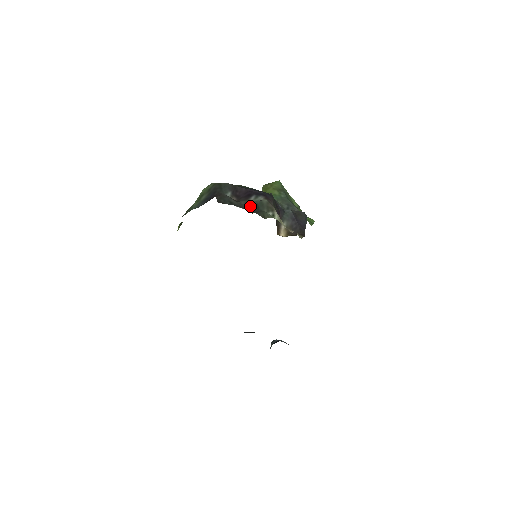
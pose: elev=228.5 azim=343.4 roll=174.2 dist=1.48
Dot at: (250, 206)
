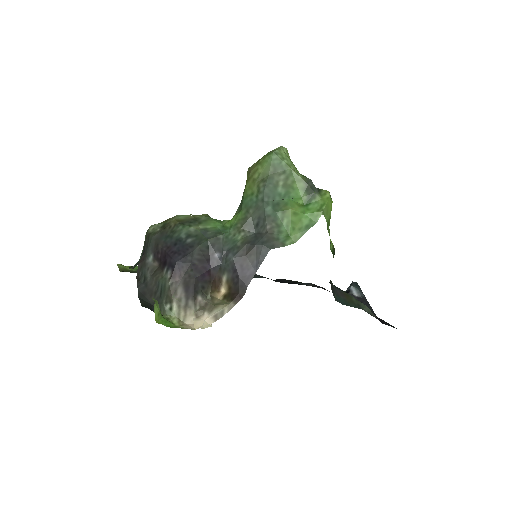
Dot at: (157, 288)
